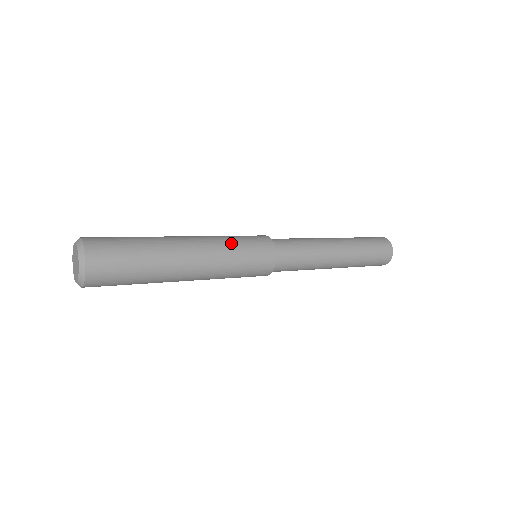
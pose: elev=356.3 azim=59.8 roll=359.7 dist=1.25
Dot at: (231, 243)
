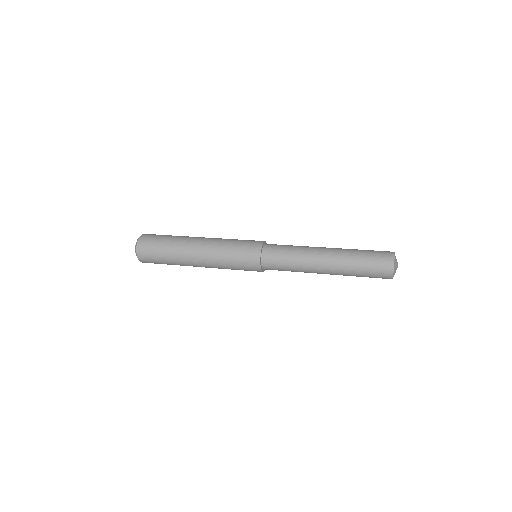
Dot at: (226, 259)
